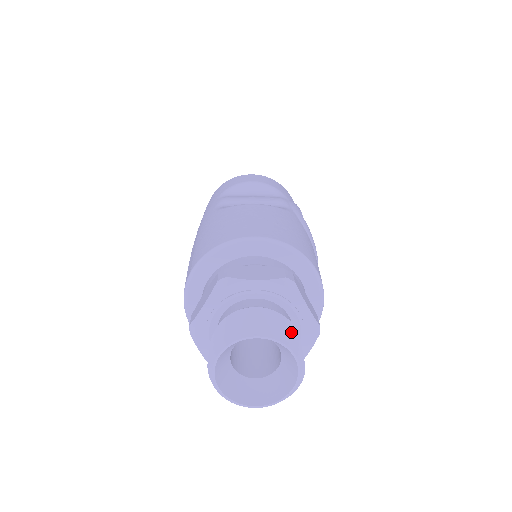
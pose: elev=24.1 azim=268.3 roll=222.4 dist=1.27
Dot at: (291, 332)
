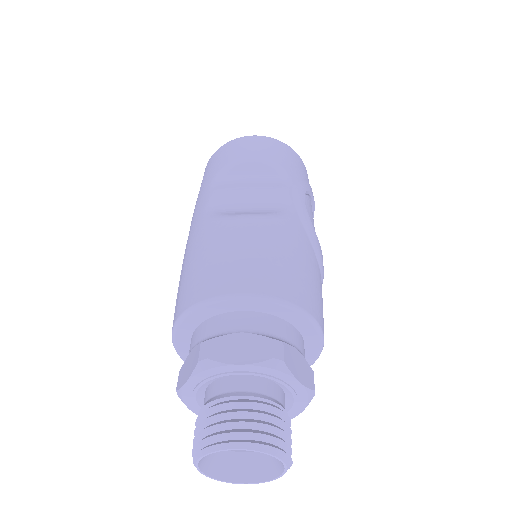
Dot at: (277, 429)
